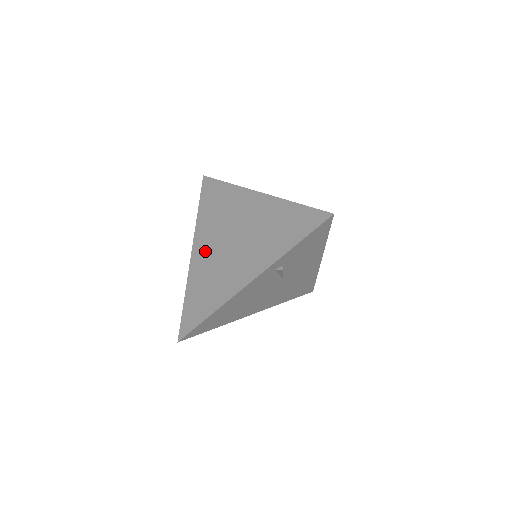
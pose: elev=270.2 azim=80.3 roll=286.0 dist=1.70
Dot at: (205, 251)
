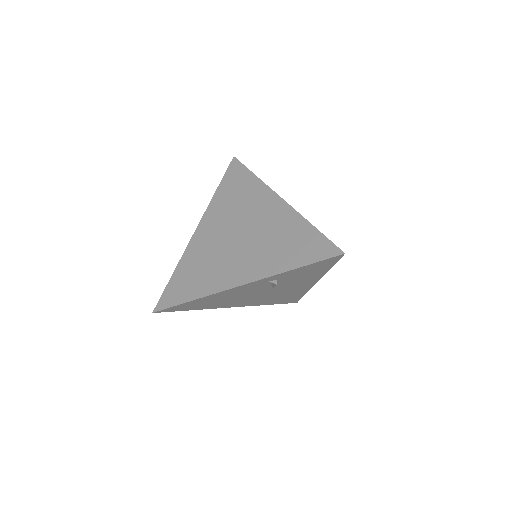
Dot at: (209, 234)
